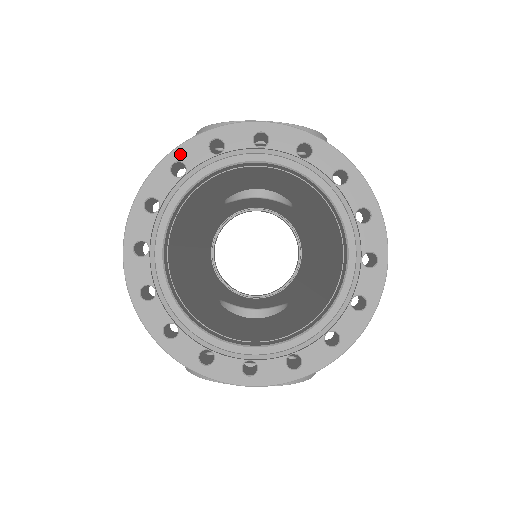
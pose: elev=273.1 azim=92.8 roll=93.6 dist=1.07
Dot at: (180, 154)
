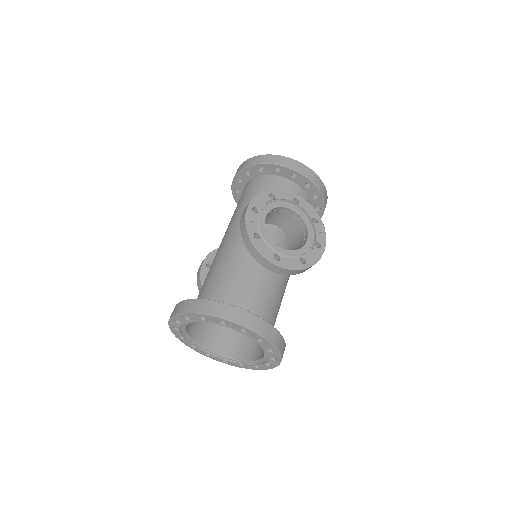
Dot at: (205, 316)
